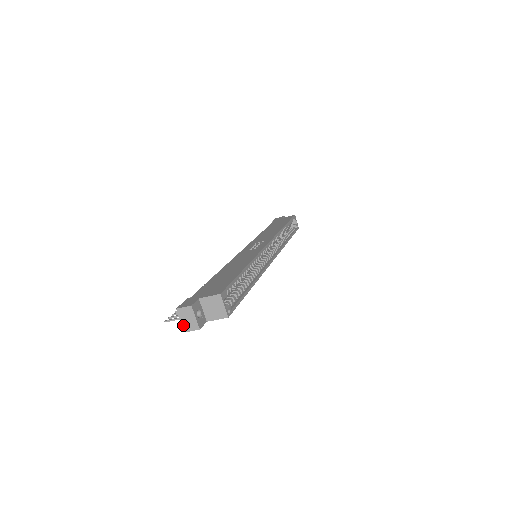
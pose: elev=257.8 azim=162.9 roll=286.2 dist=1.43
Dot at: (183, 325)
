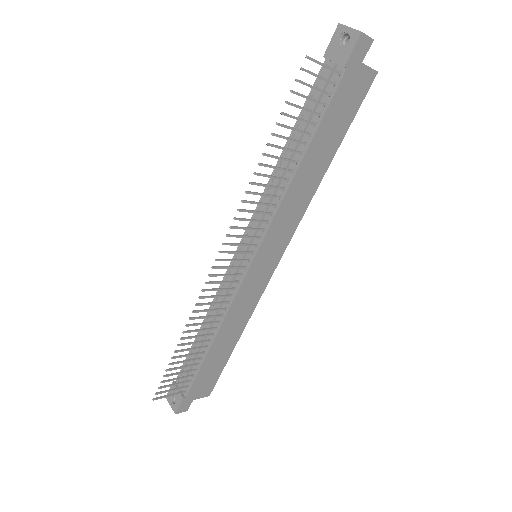
Dot at: (355, 29)
